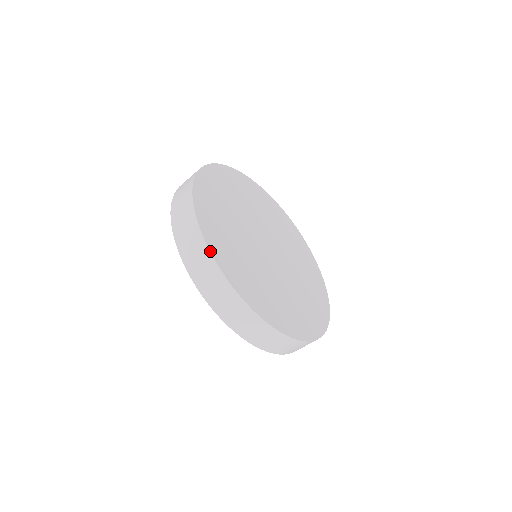
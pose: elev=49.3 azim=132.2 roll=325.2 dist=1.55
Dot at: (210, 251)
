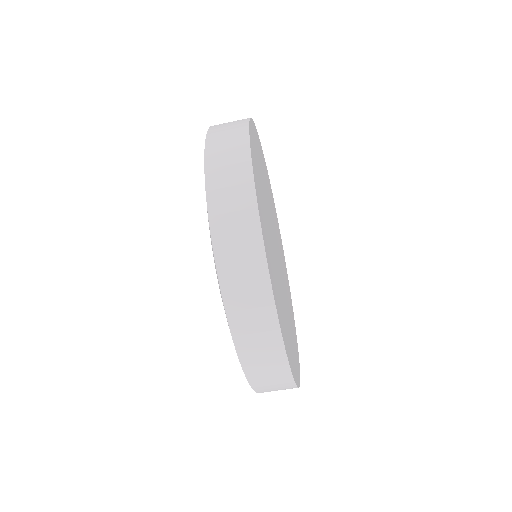
Dot at: (266, 255)
